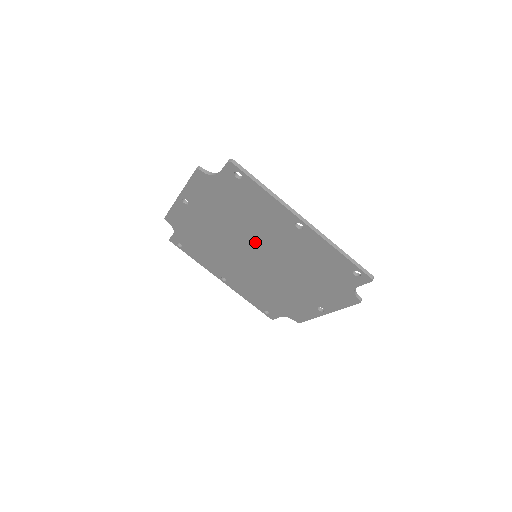
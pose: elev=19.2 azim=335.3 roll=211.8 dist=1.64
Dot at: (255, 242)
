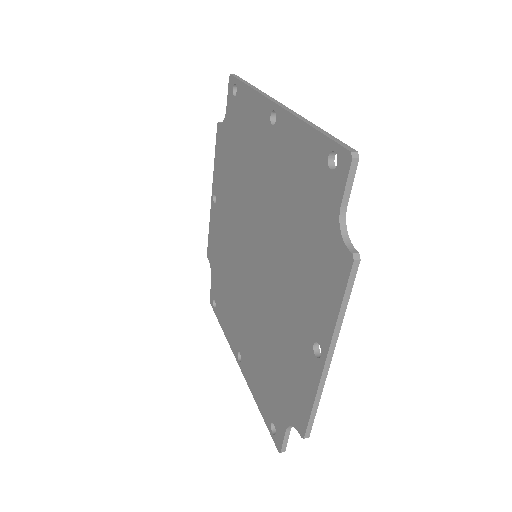
Dot at: (251, 216)
